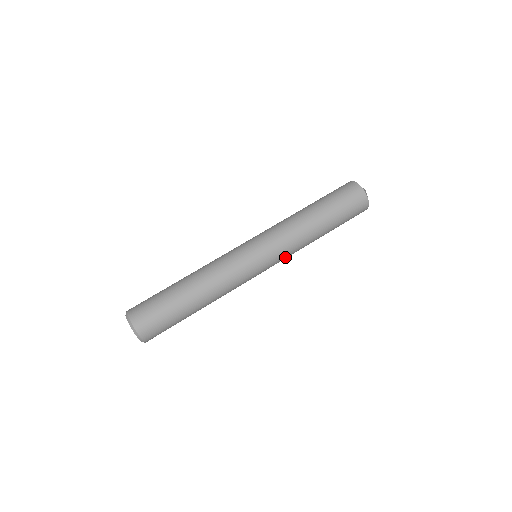
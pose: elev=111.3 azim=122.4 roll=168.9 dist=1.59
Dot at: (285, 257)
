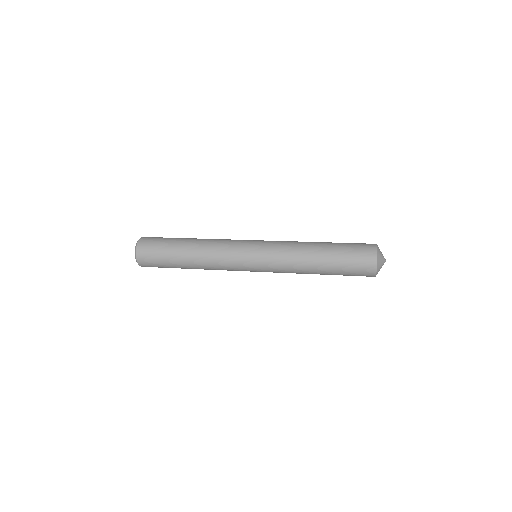
Dot at: (276, 270)
